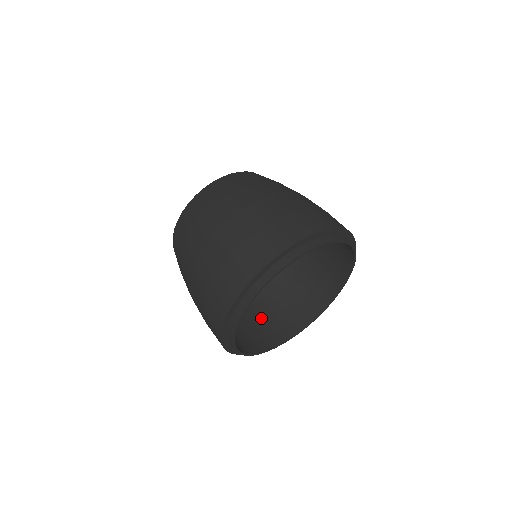
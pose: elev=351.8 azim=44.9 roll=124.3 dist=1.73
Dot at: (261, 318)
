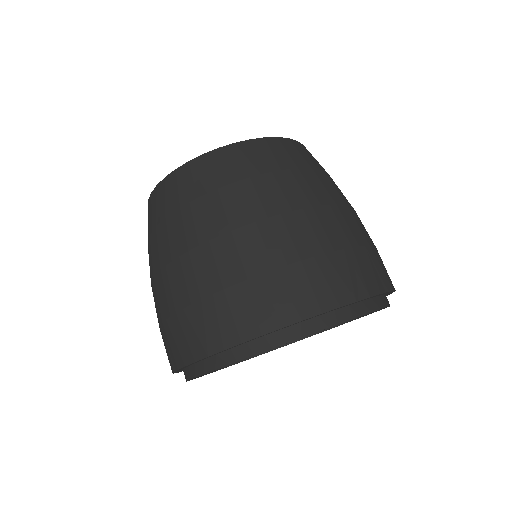
Dot at: occluded
